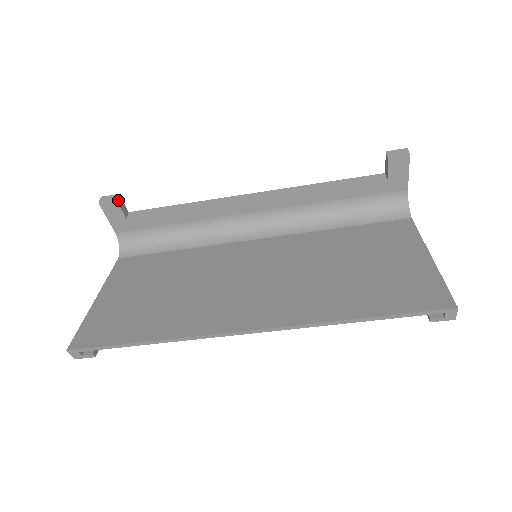
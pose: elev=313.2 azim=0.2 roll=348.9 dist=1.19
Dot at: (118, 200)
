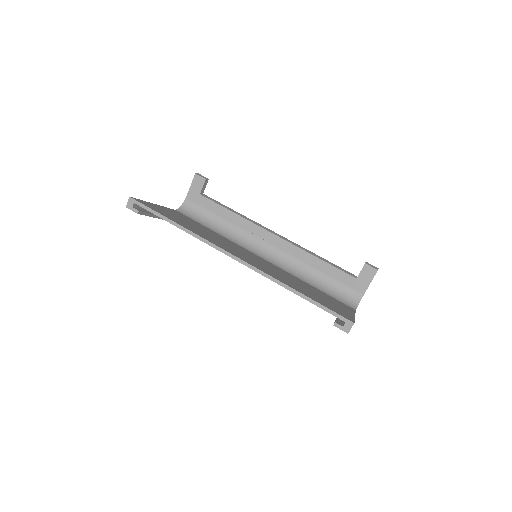
Dot at: (206, 180)
